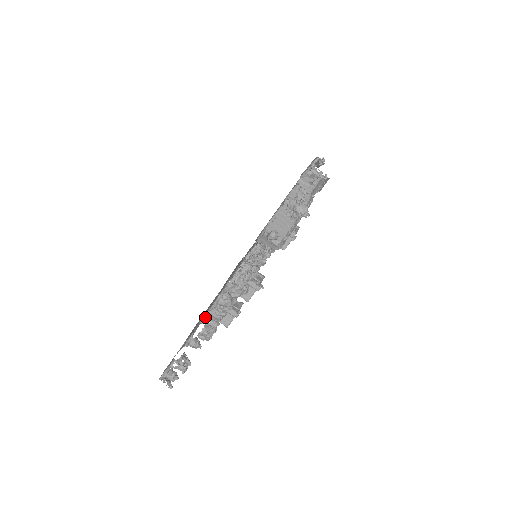
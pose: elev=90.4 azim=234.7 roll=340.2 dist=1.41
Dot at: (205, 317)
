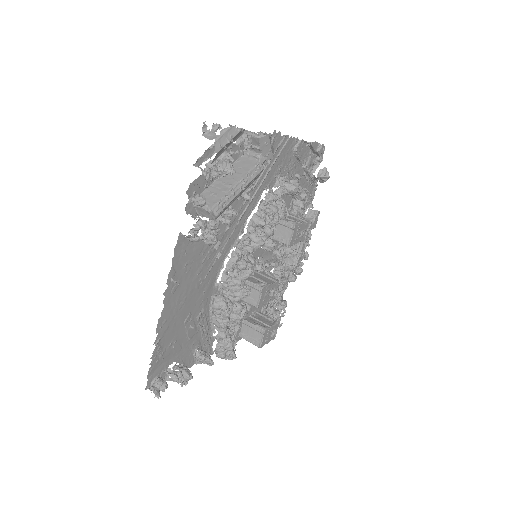
Dot at: (212, 329)
